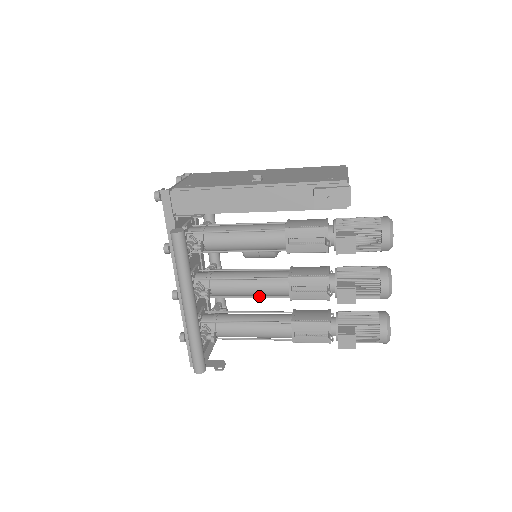
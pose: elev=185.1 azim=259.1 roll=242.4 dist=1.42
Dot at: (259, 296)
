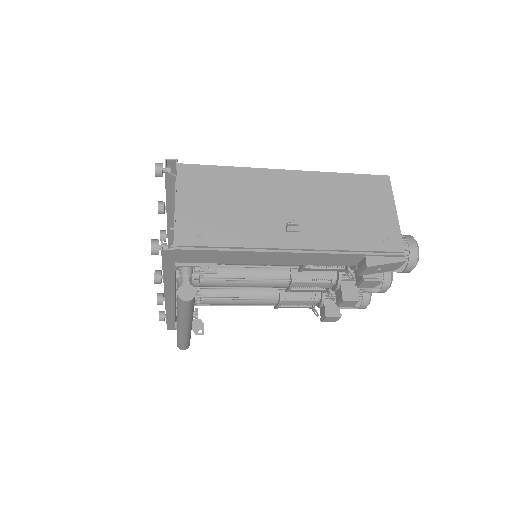
Dot at: (253, 288)
